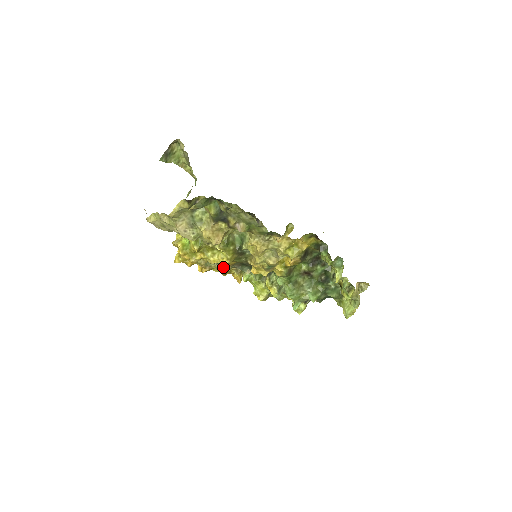
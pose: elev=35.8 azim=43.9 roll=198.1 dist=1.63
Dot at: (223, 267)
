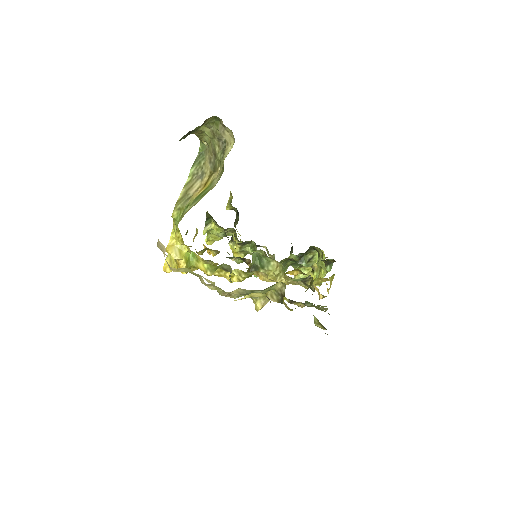
Dot at: (215, 264)
